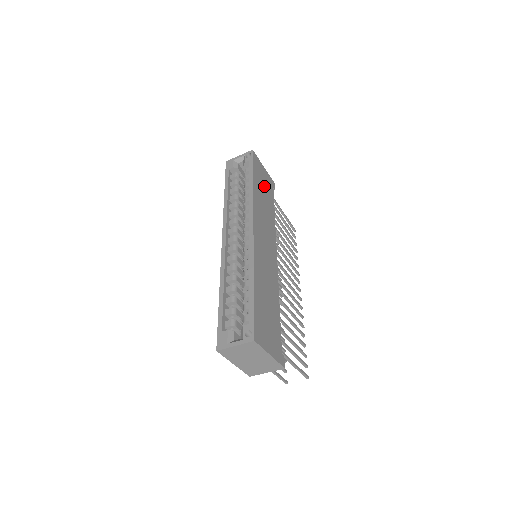
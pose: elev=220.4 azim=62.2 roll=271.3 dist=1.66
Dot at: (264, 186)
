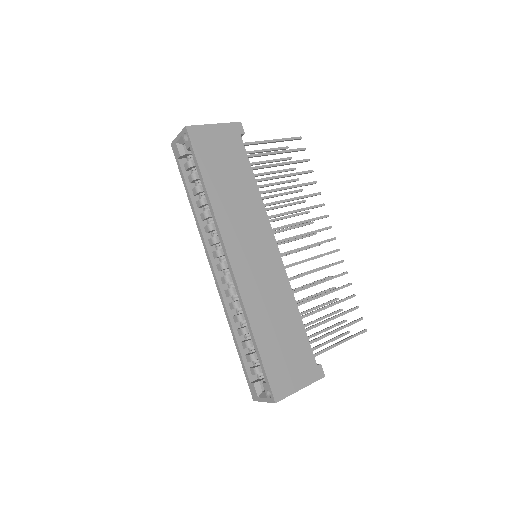
Dot at: (225, 160)
